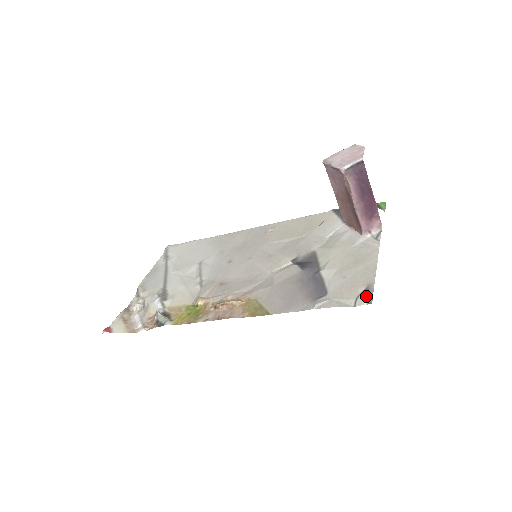
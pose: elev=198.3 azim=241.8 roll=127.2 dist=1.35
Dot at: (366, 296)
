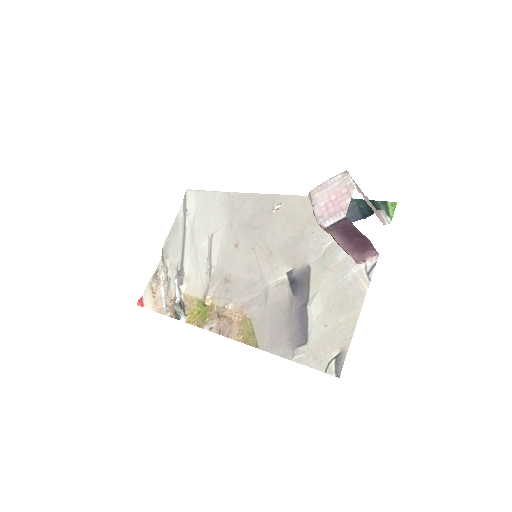
Dot at: (337, 365)
